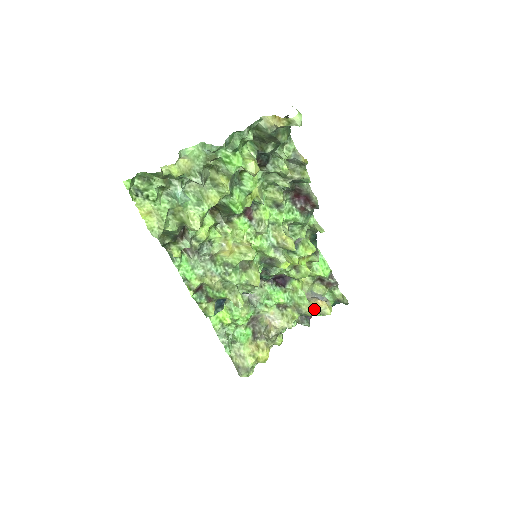
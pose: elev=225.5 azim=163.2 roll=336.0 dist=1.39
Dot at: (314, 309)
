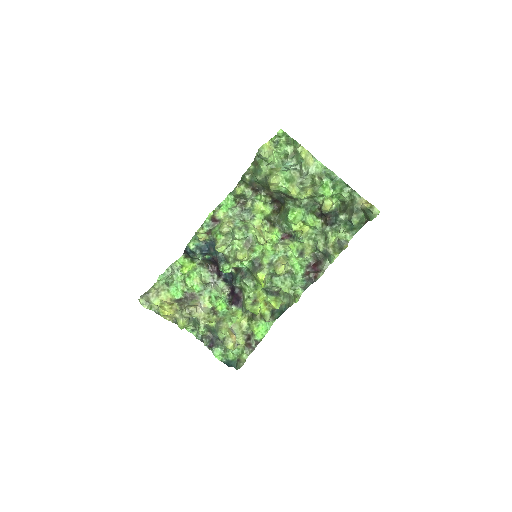
Dot at: (227, 333)
